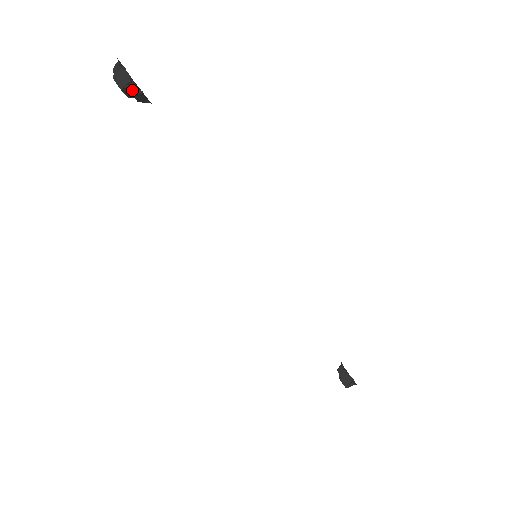
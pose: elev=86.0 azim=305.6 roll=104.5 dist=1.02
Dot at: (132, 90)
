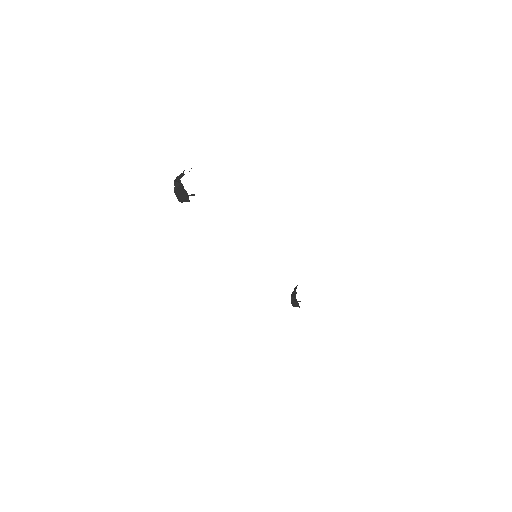
Dot at: occluded
